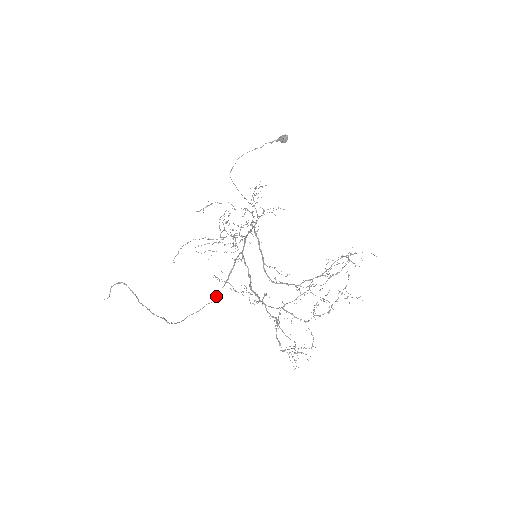
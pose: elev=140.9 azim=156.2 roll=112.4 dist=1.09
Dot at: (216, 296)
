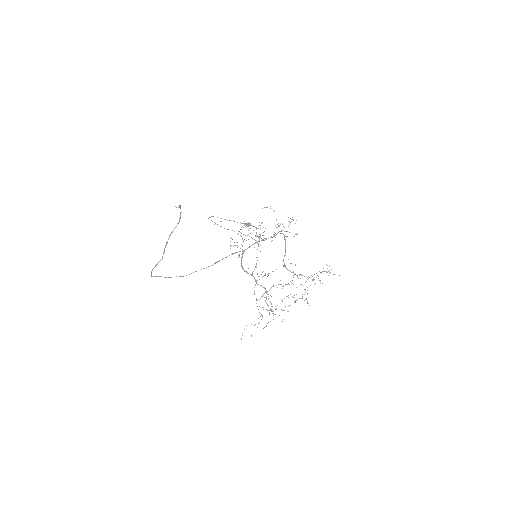
Dot at: (191, 273)
